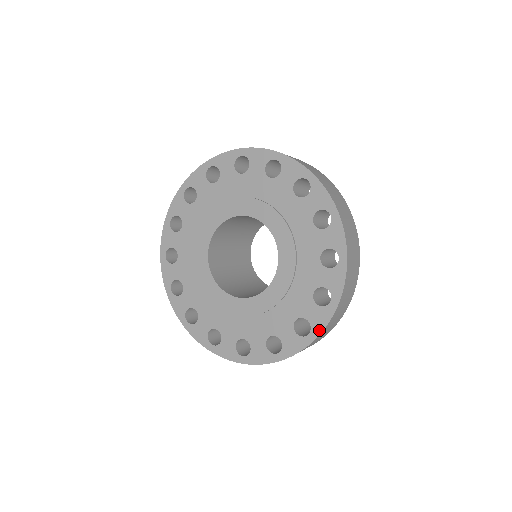
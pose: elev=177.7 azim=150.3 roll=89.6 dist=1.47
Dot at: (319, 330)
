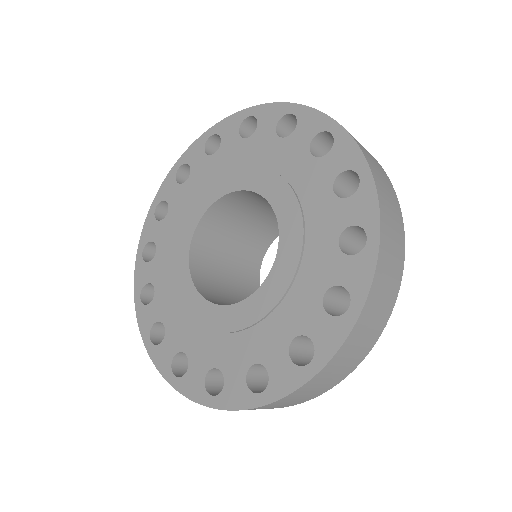
Dot at: (363, 292)
